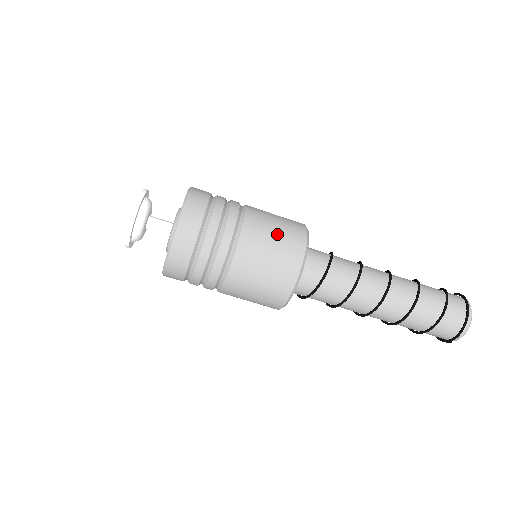
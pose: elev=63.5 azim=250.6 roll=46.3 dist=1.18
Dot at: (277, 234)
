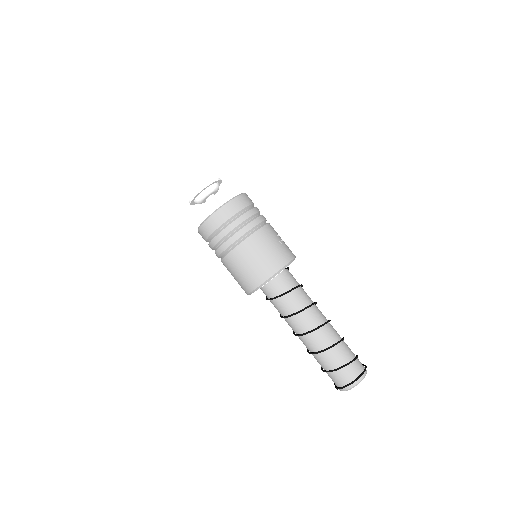
Dot at: (264, 255)
